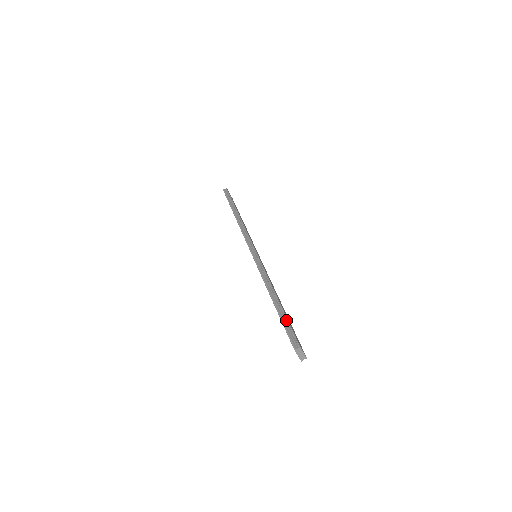
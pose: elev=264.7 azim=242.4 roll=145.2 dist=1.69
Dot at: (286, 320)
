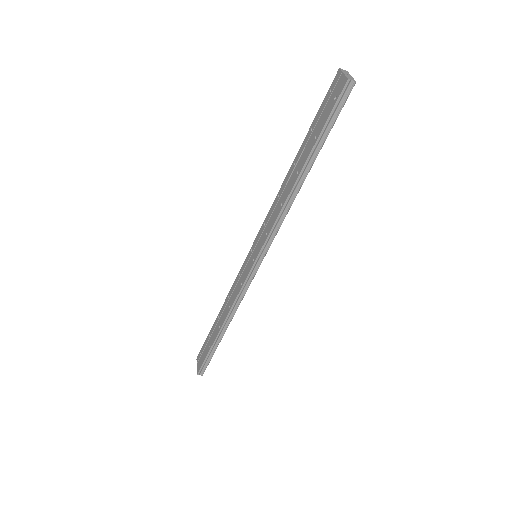
Dot at: (212, 355)
